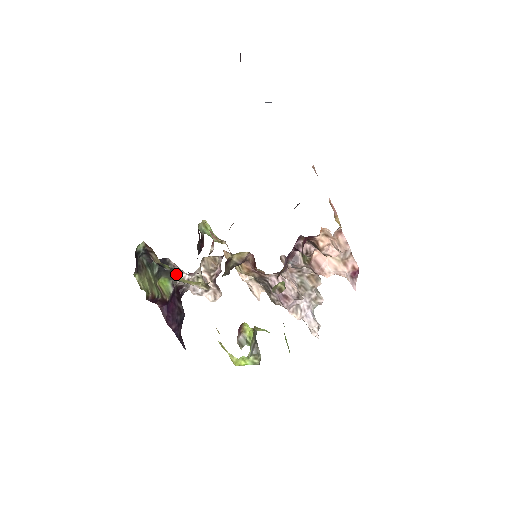
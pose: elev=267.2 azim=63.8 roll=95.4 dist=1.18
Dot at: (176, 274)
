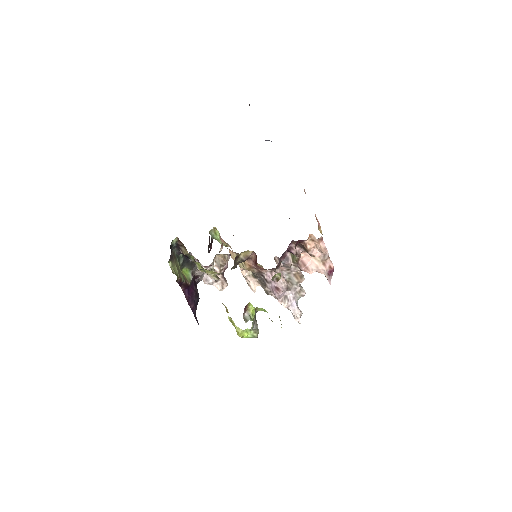
Dot at: (197, 265)
